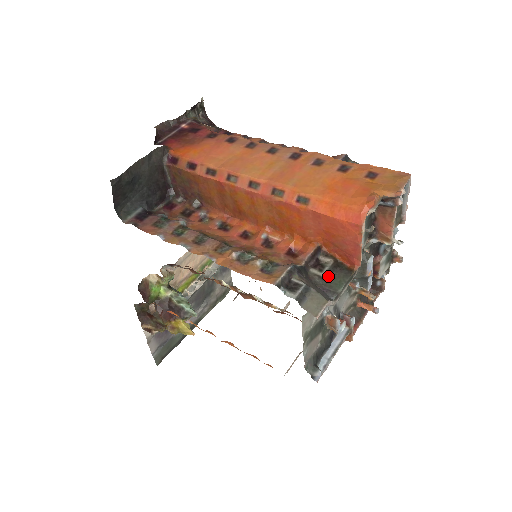
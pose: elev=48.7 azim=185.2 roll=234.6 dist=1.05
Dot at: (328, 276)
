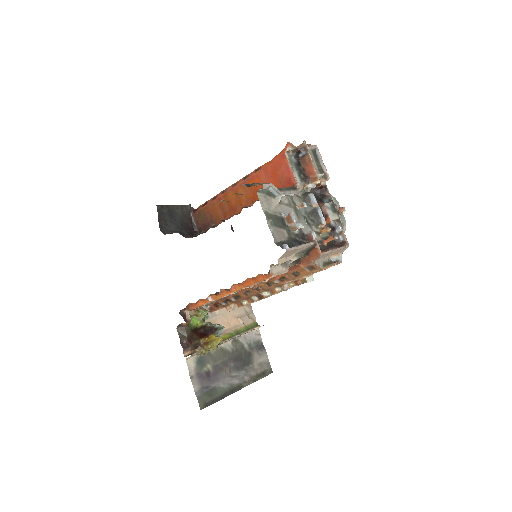
Dot at: occluded
